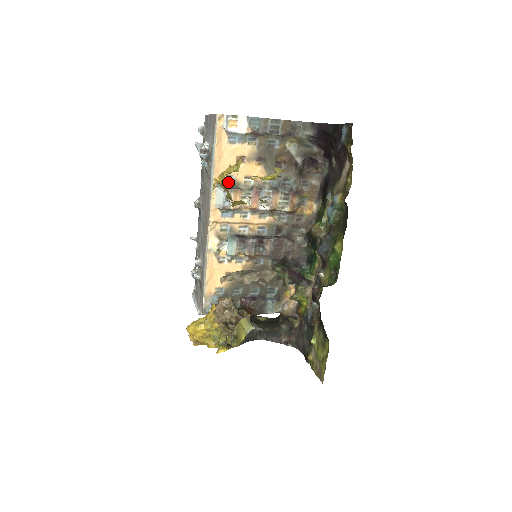
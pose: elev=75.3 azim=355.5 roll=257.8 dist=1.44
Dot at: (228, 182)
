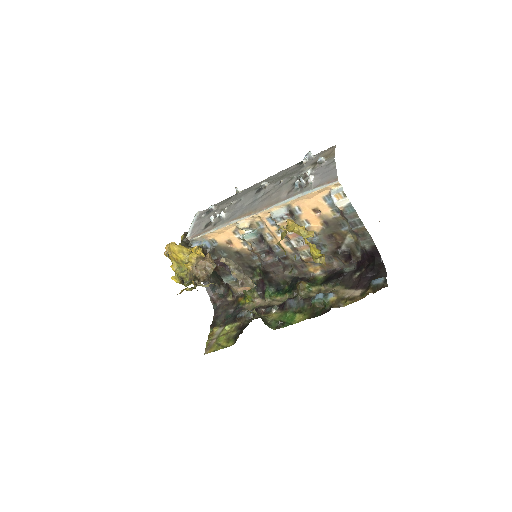
Dot at: (294, 211)
